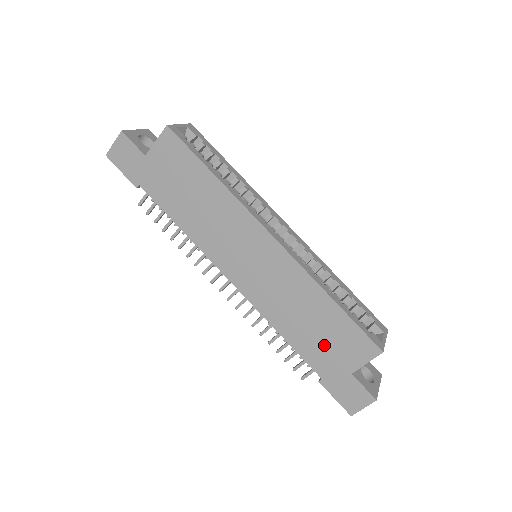
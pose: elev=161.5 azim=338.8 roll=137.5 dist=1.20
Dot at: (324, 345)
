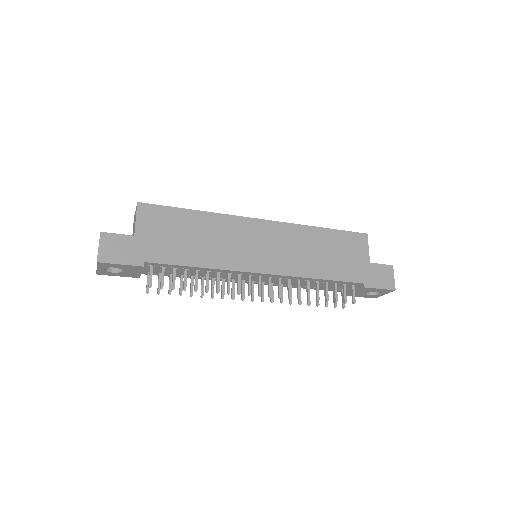
Dot at: (344, 260)
